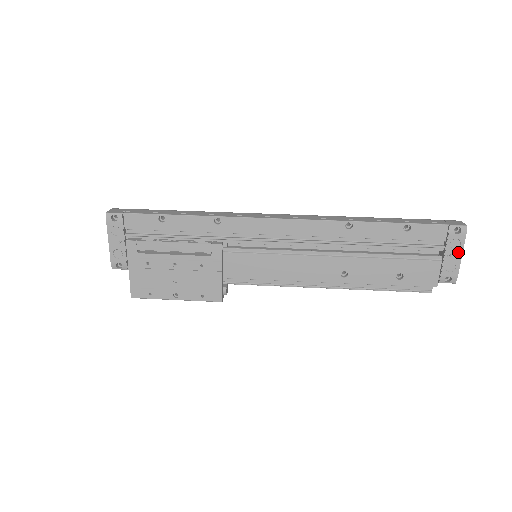
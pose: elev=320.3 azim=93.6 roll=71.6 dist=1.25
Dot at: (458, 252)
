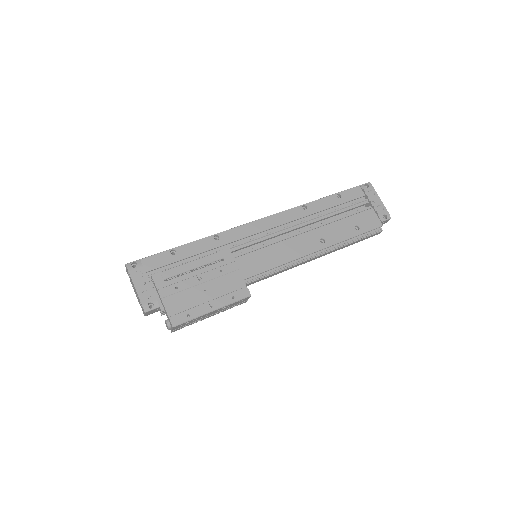
Dot at: (377, 198)
